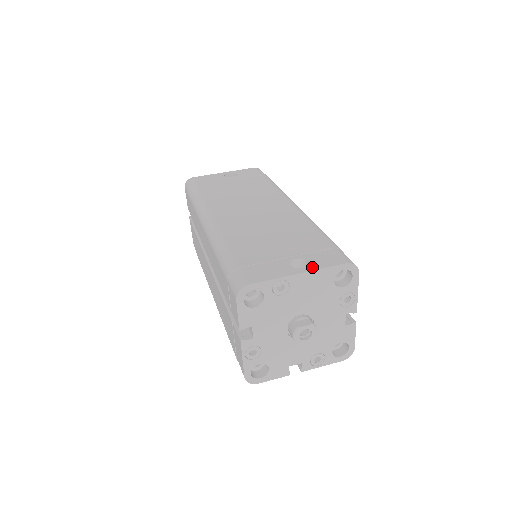
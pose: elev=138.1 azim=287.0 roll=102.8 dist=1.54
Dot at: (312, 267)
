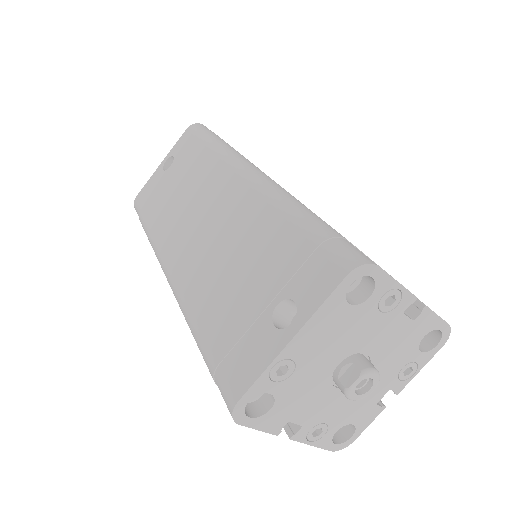
Dot at: (303, 315)
